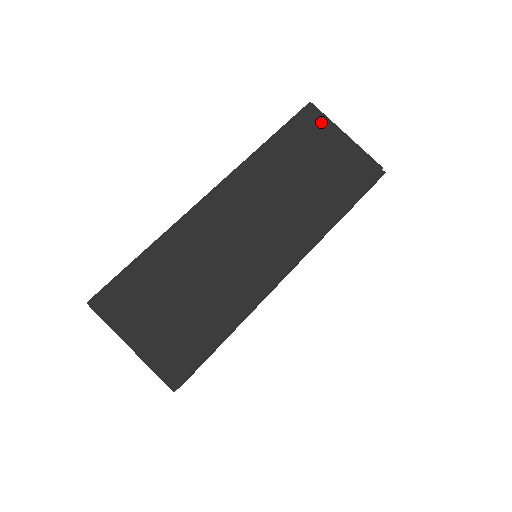
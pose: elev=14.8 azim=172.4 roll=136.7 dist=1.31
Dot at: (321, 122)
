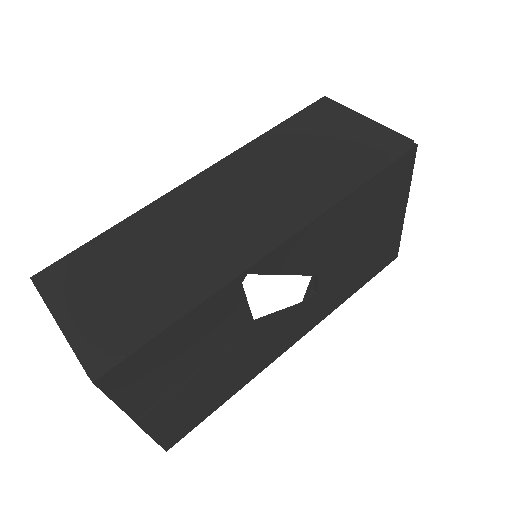
Dot at: (336, 110)
